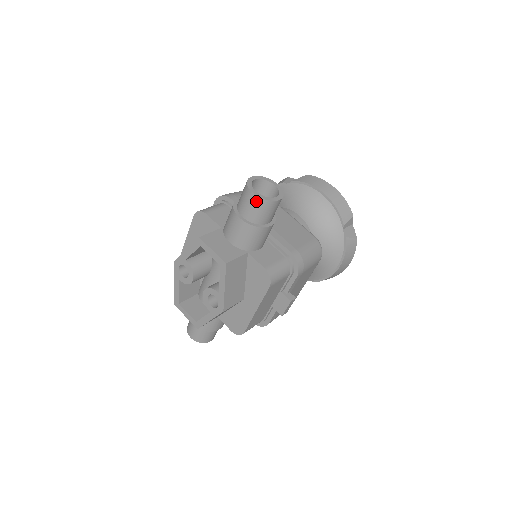
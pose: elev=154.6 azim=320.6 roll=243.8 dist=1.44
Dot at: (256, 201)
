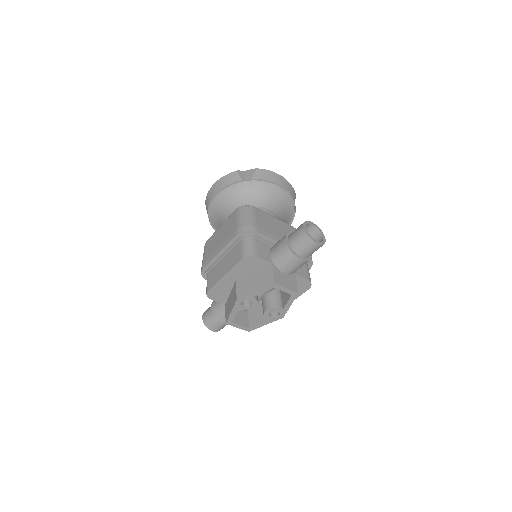
Dot at: (317, 247)
